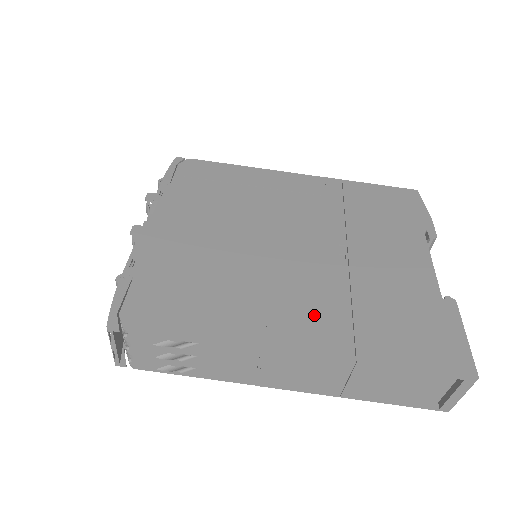
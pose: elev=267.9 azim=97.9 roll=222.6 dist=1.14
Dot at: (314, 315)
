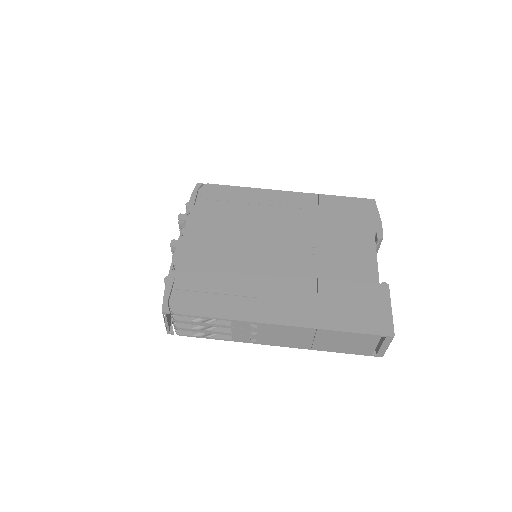
Dot at: (292, 299)
